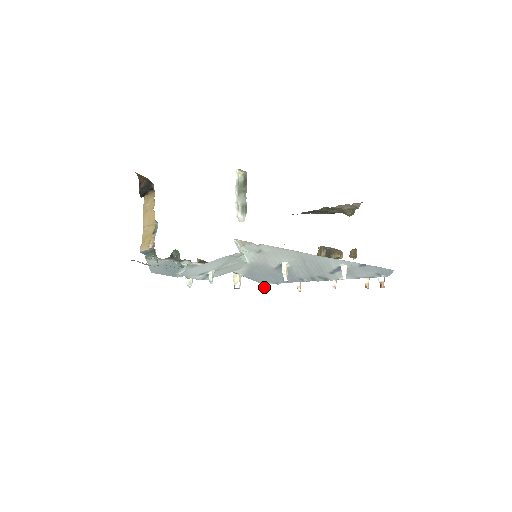
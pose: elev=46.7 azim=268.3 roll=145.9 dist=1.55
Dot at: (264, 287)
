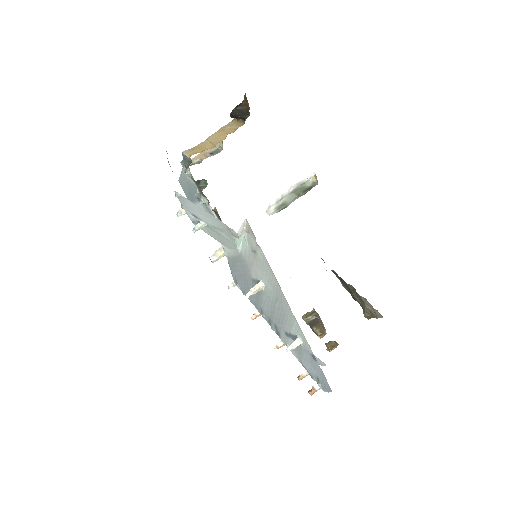
Dot at: (234, 285)
